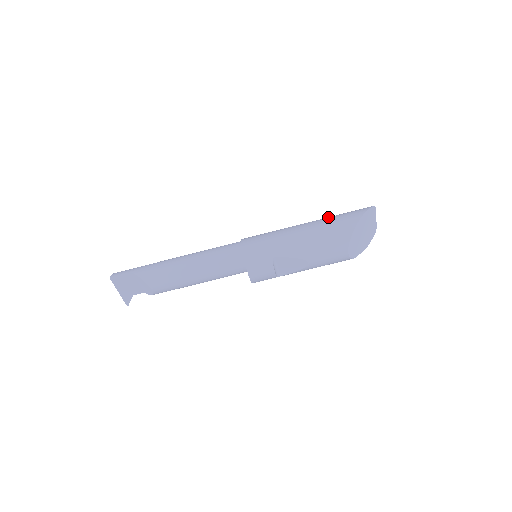
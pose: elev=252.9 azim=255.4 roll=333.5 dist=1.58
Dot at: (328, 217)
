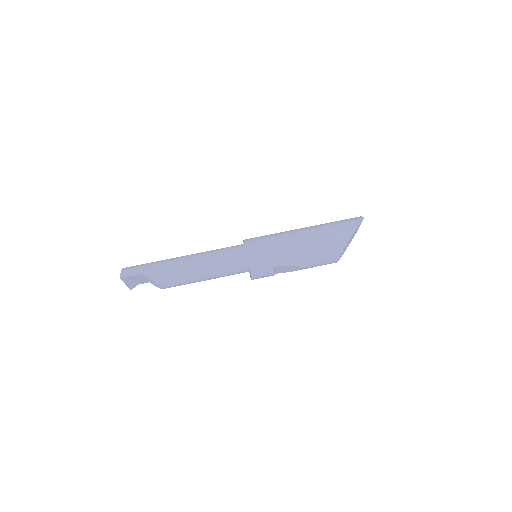
Dot at: (324, 227)
